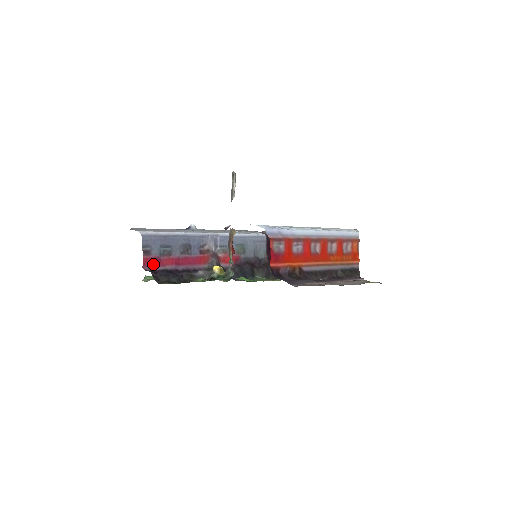
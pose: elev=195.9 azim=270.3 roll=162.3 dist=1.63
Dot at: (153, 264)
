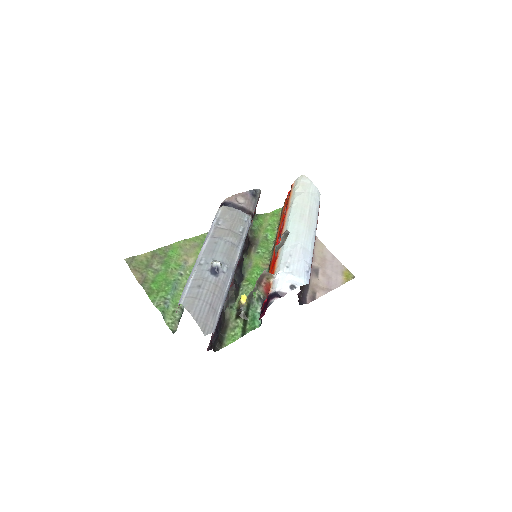
Dot at: occluded
